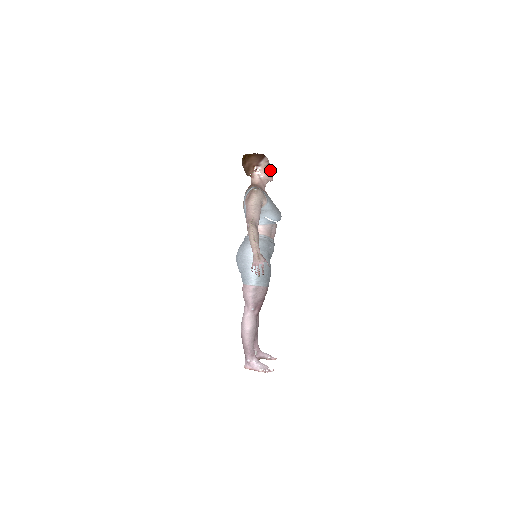
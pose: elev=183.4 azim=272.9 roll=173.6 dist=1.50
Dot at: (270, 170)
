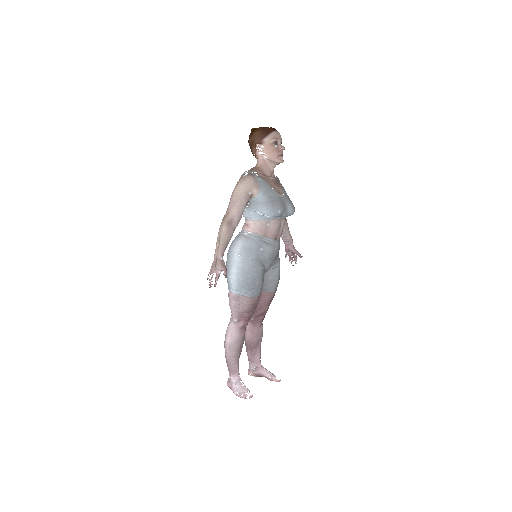
Dot at: (279, 149)
